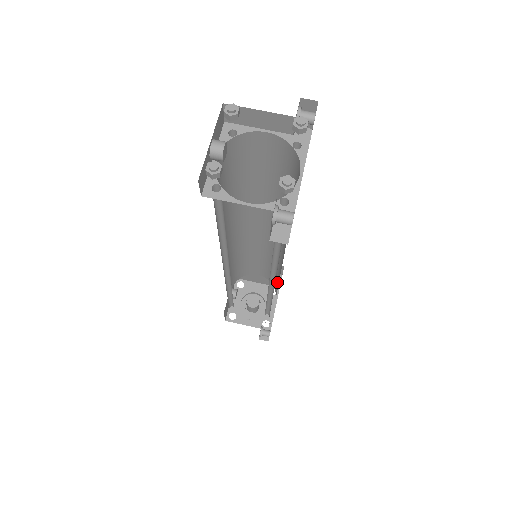
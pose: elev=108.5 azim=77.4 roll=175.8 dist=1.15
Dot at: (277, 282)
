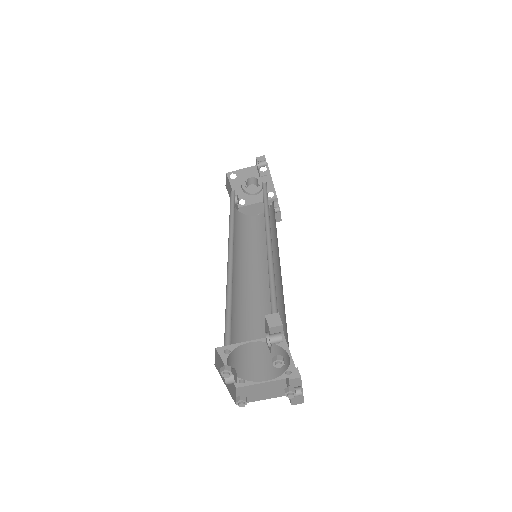
Dot at: occluded
